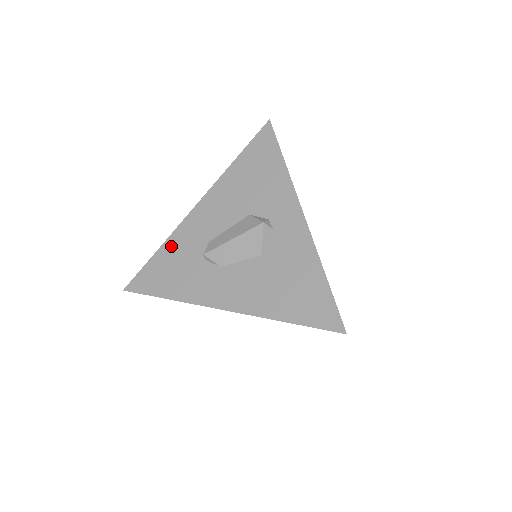
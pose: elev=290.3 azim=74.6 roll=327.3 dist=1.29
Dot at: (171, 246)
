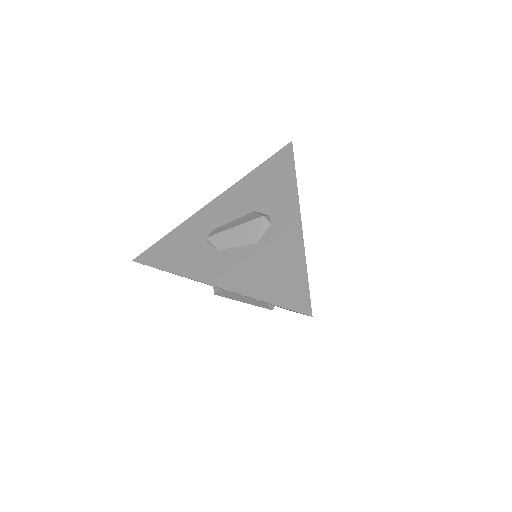
Dot at: (182, 230)
